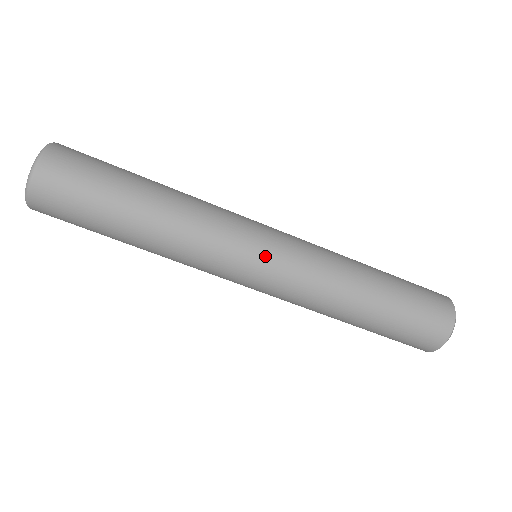
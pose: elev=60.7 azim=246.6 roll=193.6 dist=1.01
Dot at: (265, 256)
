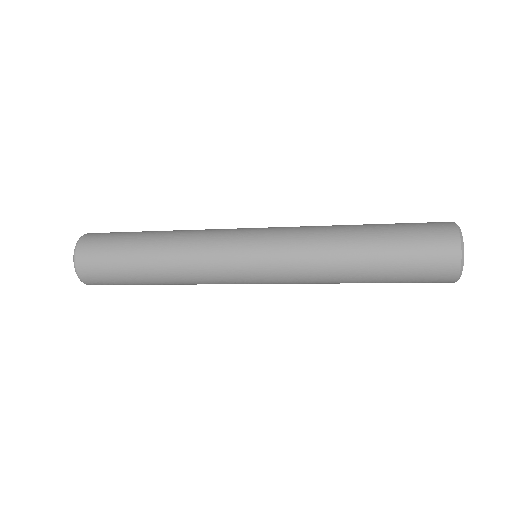
Dot at: occluded
